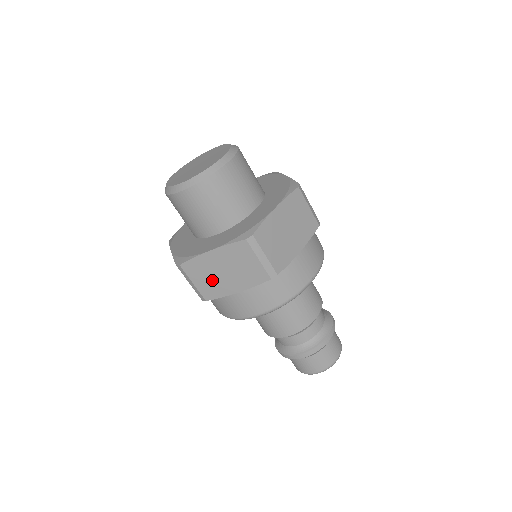
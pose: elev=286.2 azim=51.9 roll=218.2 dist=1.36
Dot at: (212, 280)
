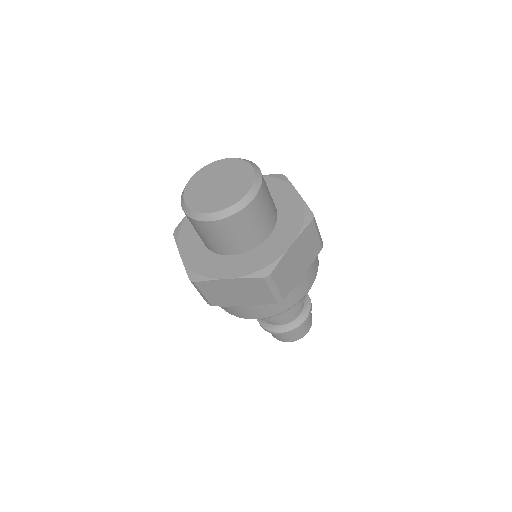
Dot at: (290, 275)
